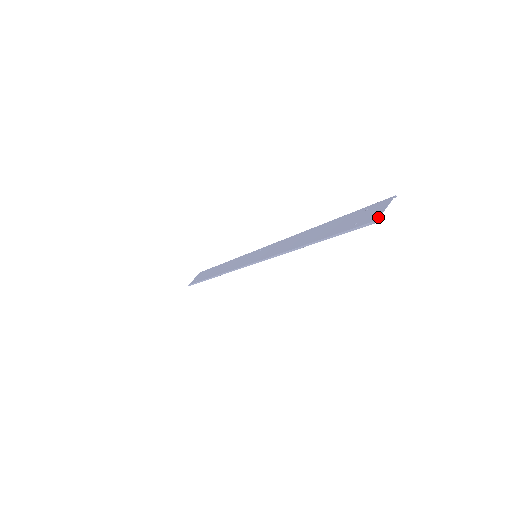
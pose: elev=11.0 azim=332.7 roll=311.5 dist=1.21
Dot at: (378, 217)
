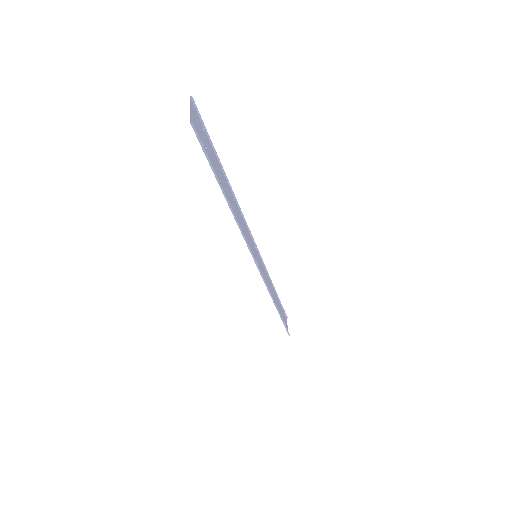
Dot at: (190, 121)
